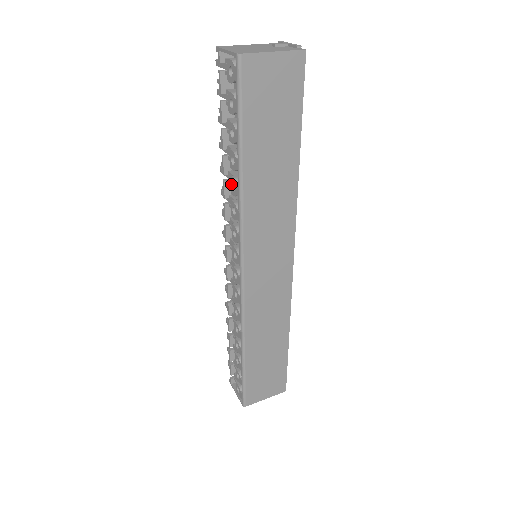
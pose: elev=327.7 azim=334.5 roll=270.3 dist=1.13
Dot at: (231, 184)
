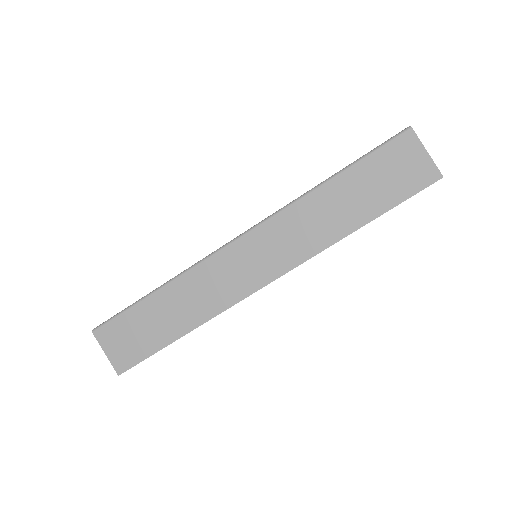
Dot at: occluded
